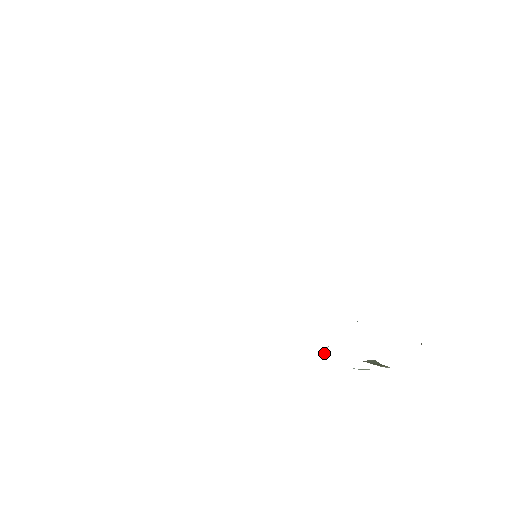
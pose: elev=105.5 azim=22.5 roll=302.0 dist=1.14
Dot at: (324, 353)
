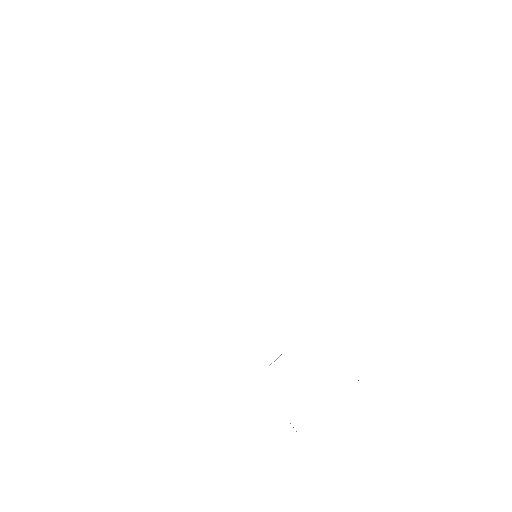
Dot at: occluded
